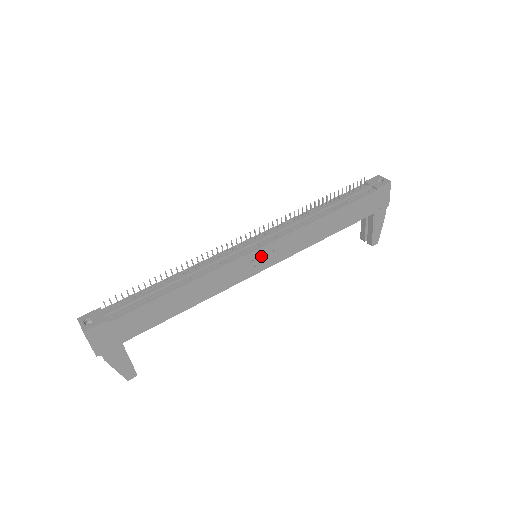
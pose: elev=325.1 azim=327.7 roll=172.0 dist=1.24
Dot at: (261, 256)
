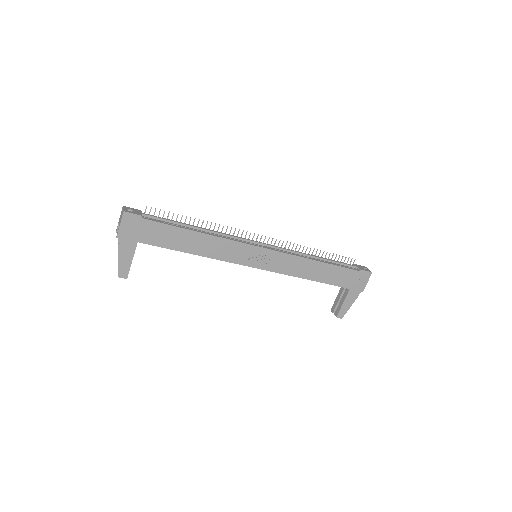
Dot at: (260, 255)
